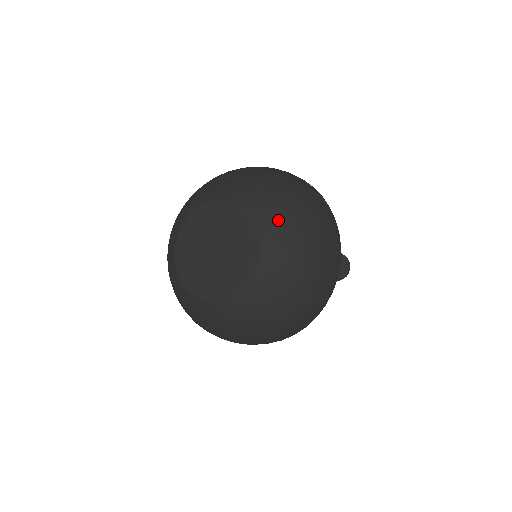
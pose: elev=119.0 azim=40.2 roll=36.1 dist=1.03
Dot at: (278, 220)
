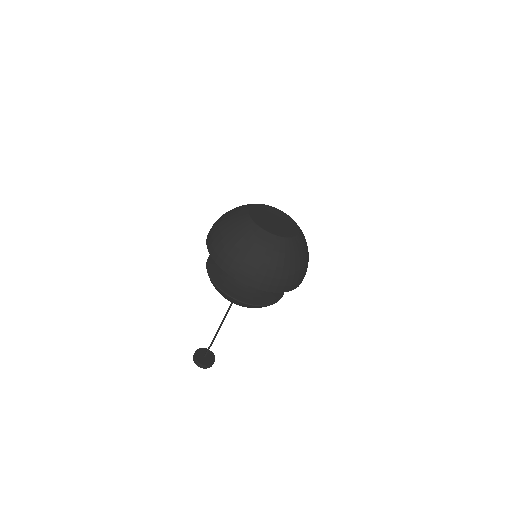
Dot at: (299, 247)
